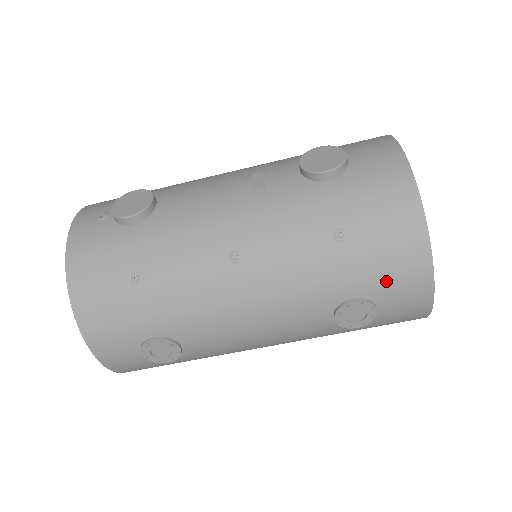
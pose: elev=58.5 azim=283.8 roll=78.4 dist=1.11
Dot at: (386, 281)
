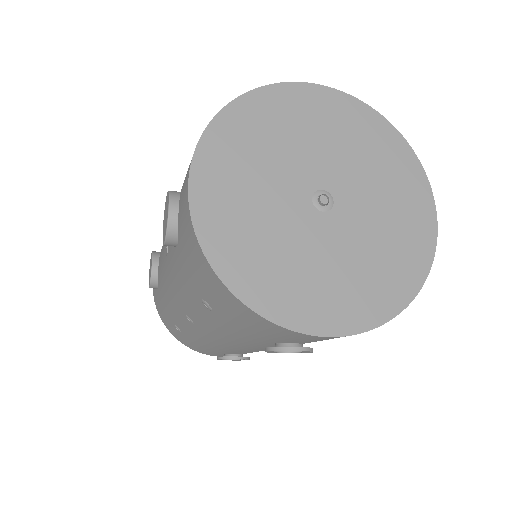
Dot at: (270, 335)
